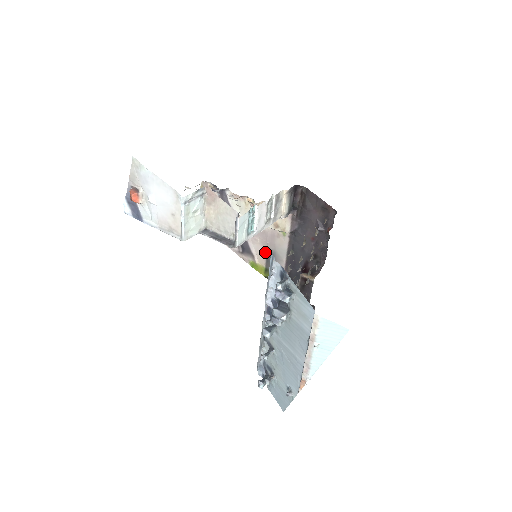
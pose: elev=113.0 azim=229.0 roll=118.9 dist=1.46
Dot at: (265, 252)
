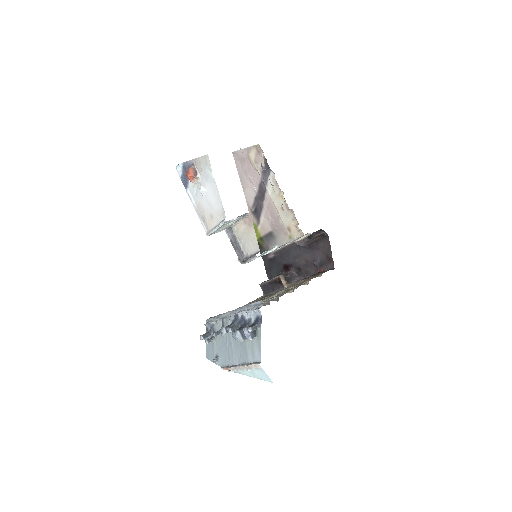
Dot at: (269, 230)
